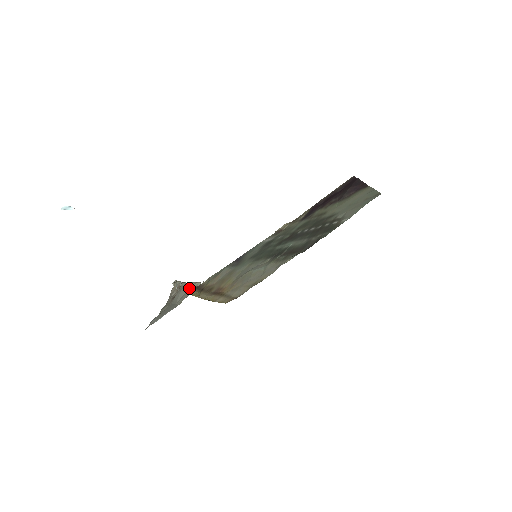
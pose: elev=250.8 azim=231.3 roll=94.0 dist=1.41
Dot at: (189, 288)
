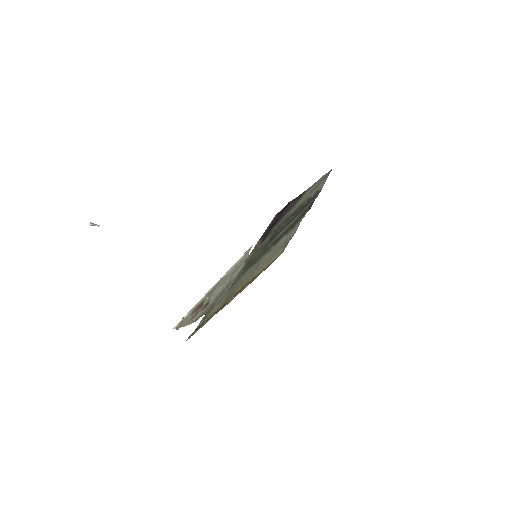
Dot at: (232, 270)
